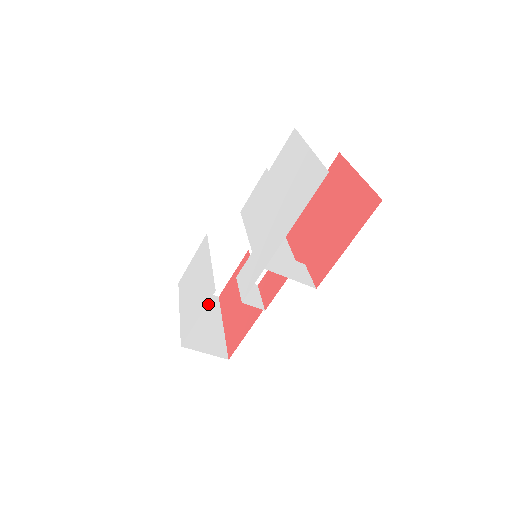
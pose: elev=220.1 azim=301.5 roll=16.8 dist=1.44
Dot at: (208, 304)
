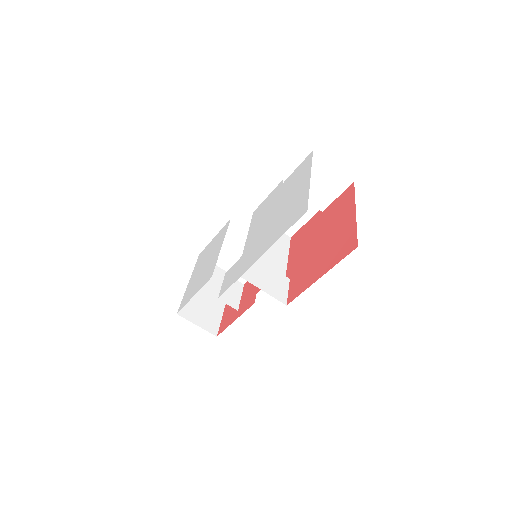
Dot at: (220, 281)
